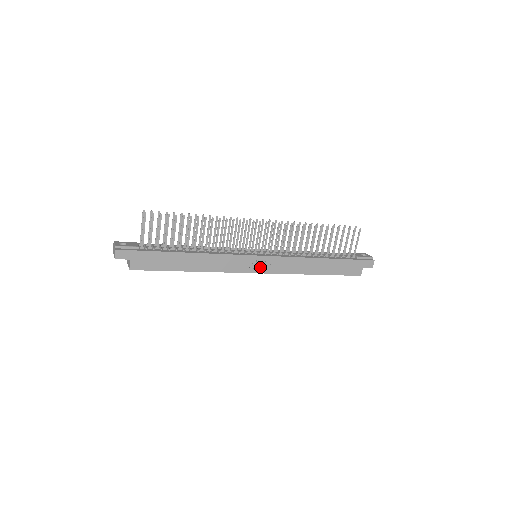
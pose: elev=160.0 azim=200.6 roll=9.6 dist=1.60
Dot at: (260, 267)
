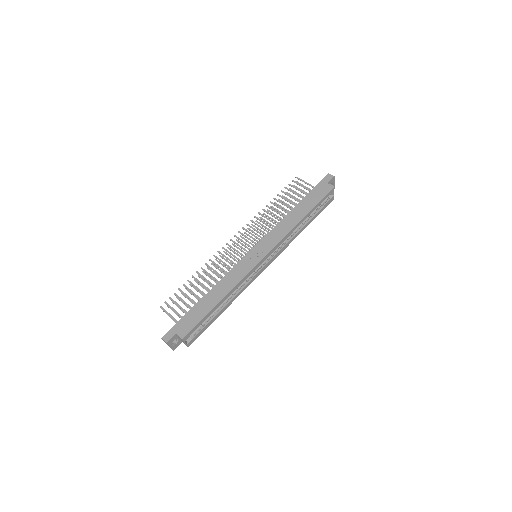
Dot at: (261, 254)
